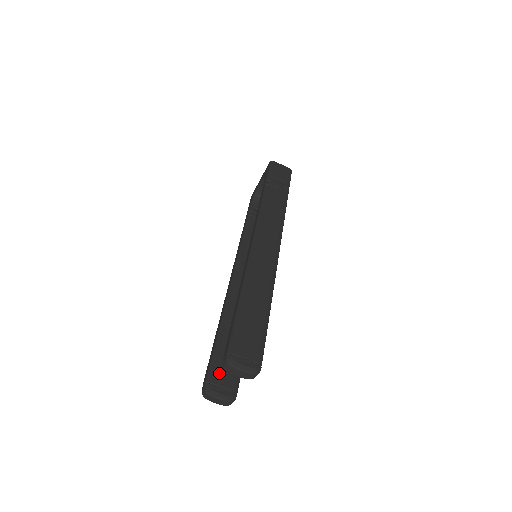
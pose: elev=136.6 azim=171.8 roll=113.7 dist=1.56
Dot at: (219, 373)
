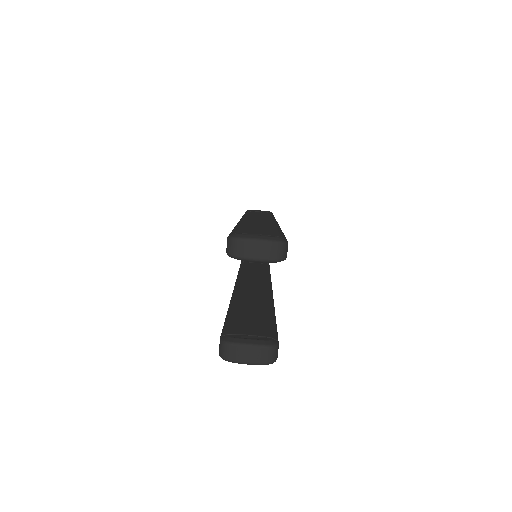
Dot at: (240, 327)
